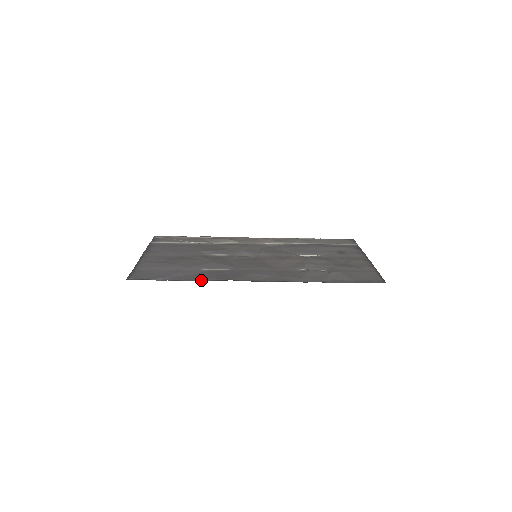
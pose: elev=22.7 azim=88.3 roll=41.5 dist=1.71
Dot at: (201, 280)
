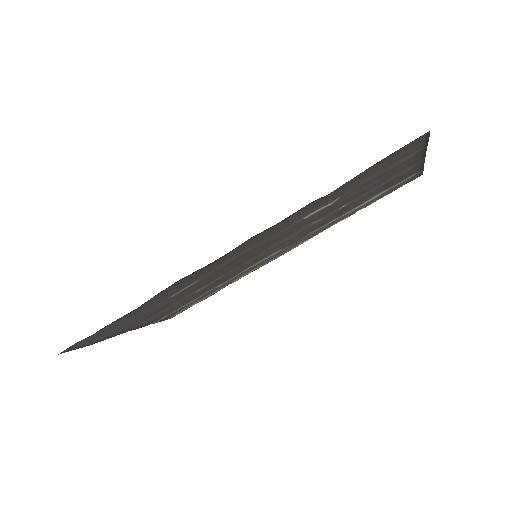
Dot at: (141, 305)
